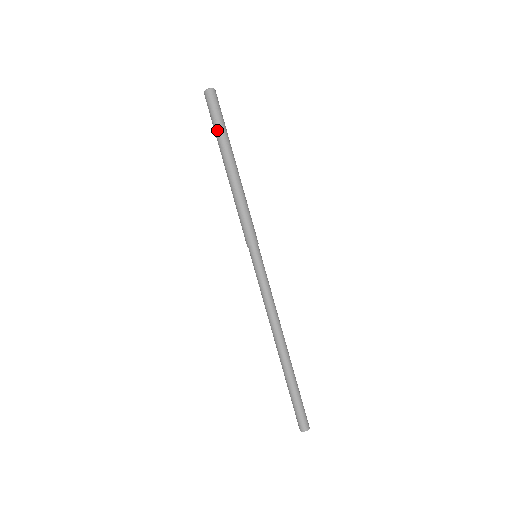
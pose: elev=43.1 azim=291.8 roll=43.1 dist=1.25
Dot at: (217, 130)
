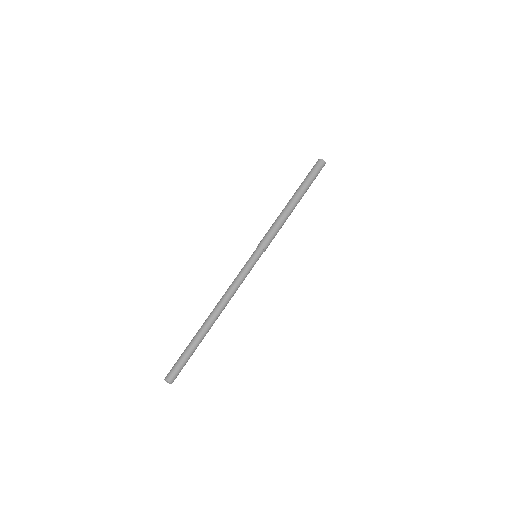
Dot at: (308, 180)
